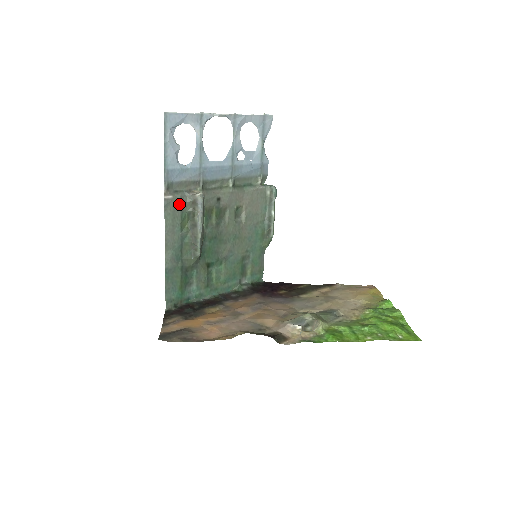
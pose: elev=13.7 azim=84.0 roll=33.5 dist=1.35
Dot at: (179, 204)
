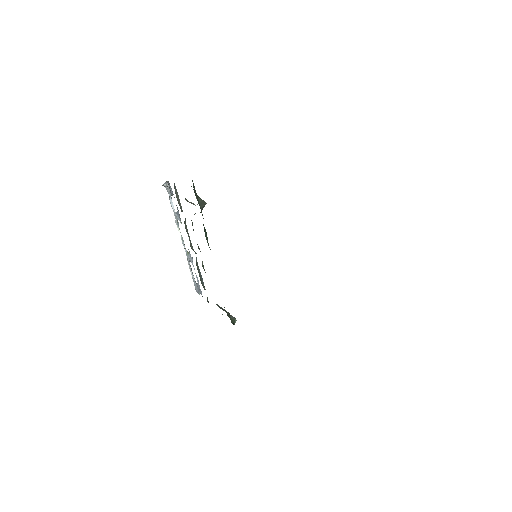
Dot at: occluded
